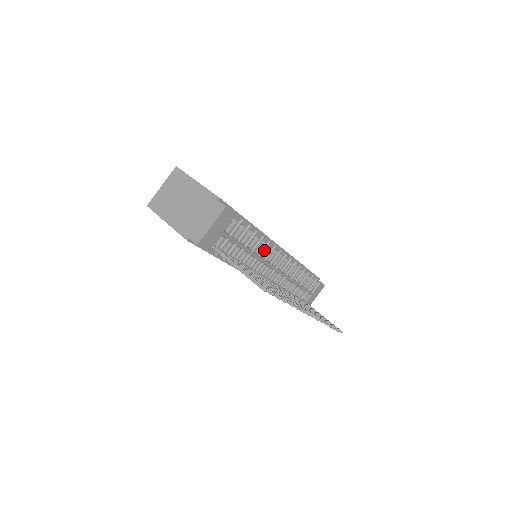
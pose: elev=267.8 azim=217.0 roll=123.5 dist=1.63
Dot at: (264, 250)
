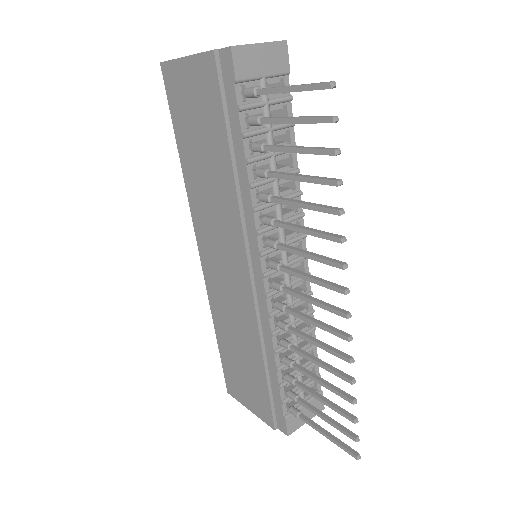
Dot at: (290, 198)
